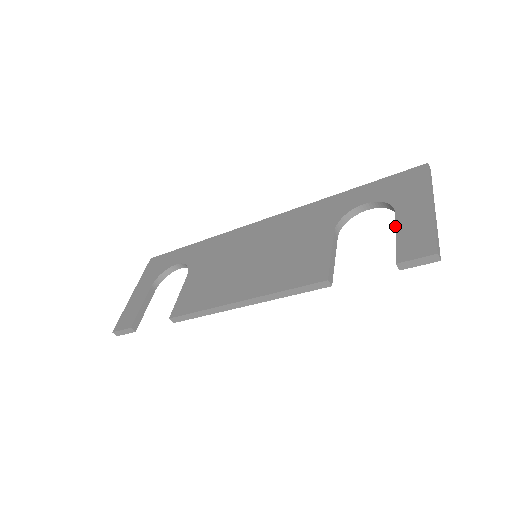
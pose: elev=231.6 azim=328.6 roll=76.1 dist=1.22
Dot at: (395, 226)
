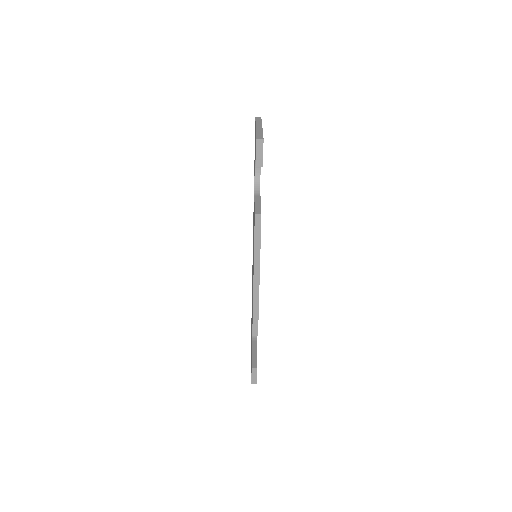
Dot at: occluded
